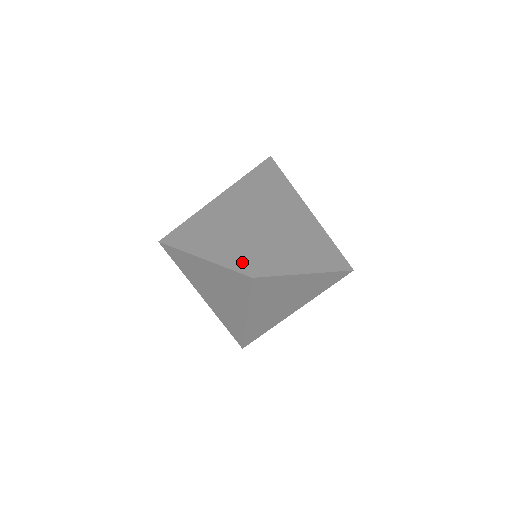
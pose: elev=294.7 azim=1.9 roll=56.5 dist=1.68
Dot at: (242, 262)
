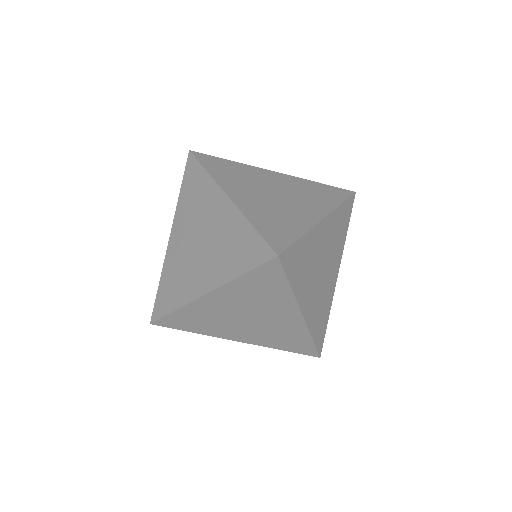
Dot at: (252, 254)
